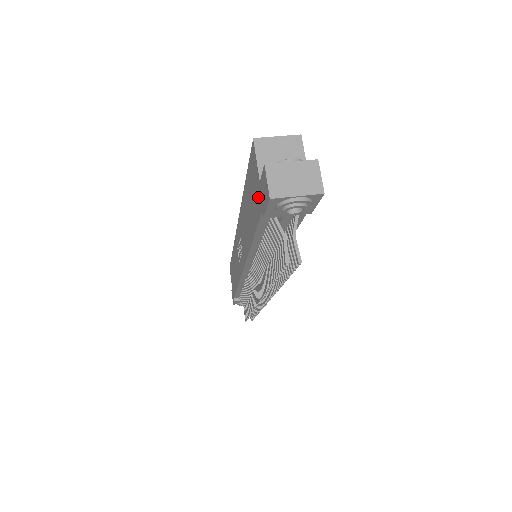
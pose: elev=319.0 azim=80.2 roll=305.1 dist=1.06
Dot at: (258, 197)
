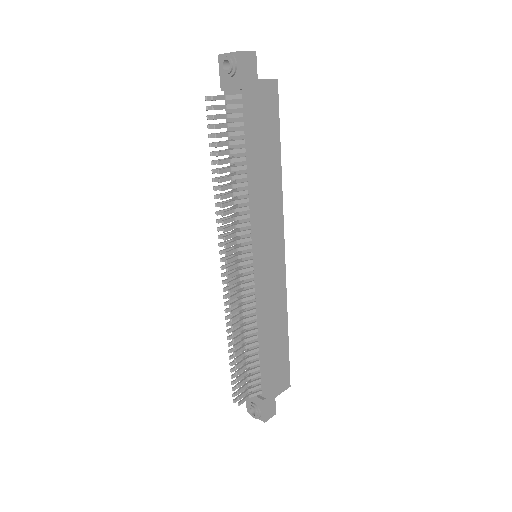
Dot at: occluded
